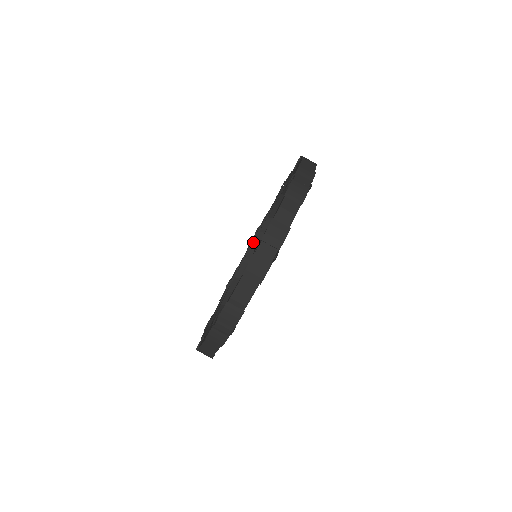
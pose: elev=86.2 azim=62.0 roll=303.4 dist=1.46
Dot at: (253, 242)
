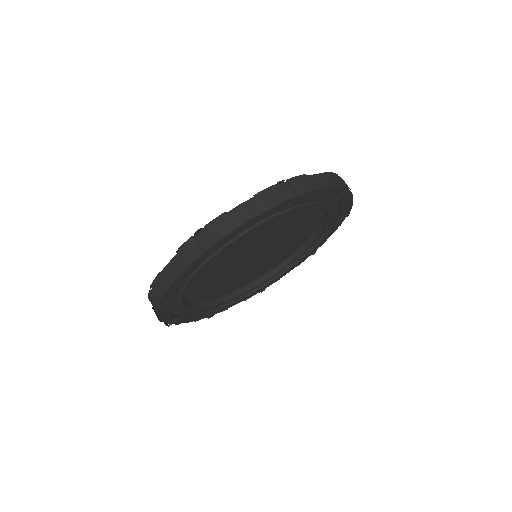
Dot at: occluded
